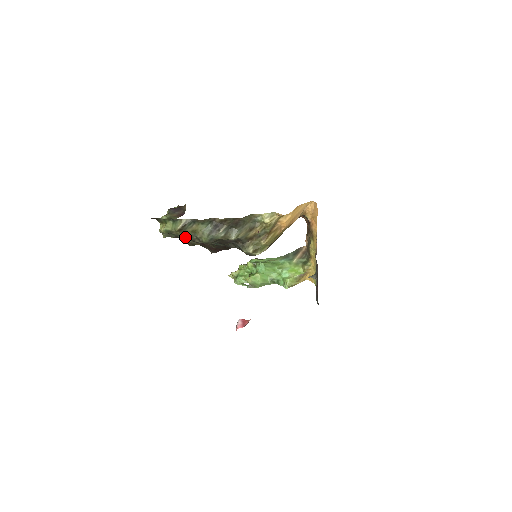
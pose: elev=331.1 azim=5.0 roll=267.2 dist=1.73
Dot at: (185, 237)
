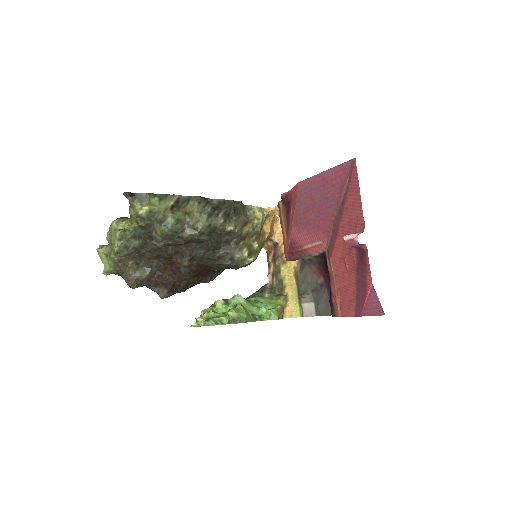
Dot at: (174, 223)
